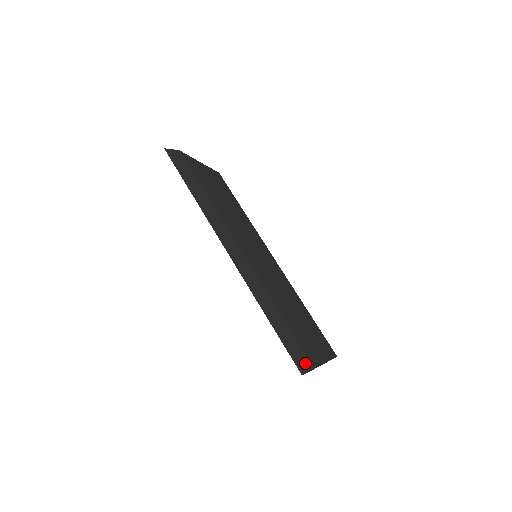
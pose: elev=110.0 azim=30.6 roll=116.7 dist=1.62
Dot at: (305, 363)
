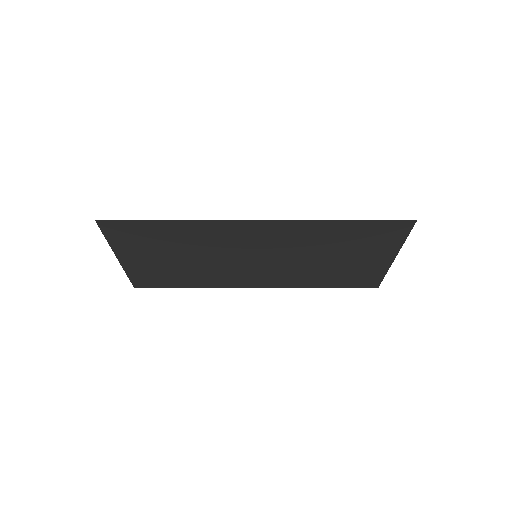
Dot at: occluded
